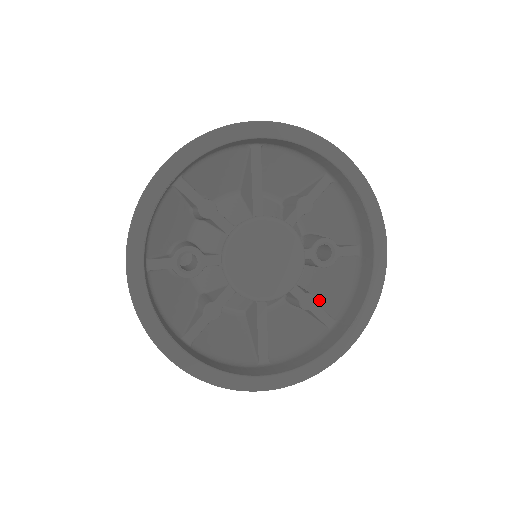
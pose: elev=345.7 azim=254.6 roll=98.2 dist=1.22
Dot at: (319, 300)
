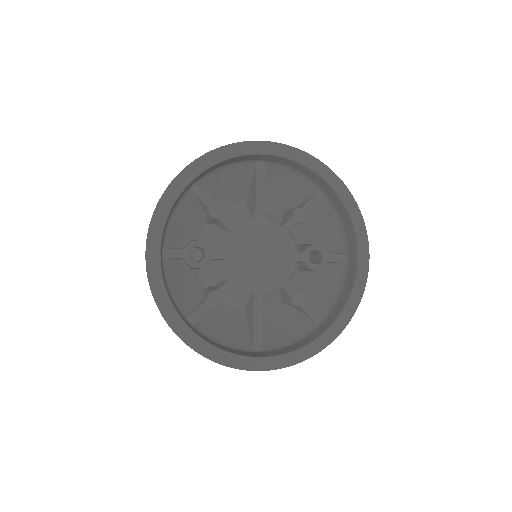
Dot at: (310, 301)
